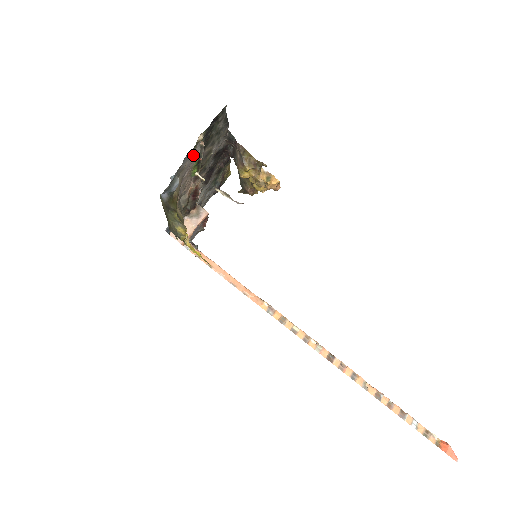
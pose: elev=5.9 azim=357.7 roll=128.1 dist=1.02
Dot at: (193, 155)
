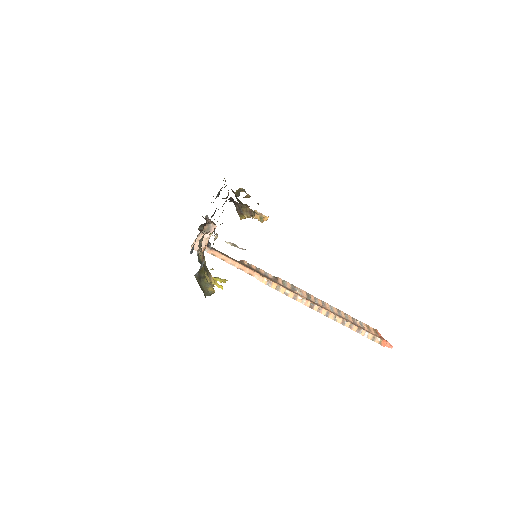
Dot at: occluded
